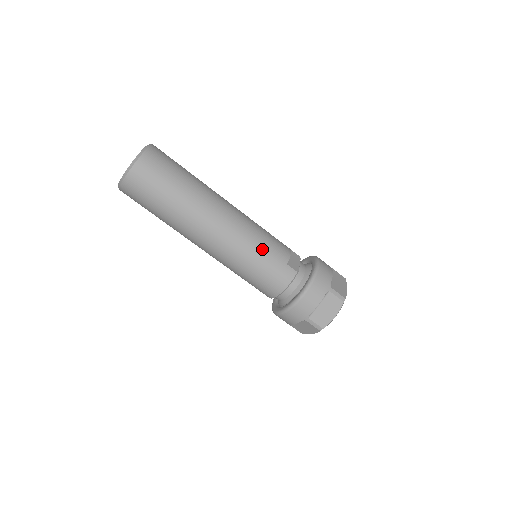
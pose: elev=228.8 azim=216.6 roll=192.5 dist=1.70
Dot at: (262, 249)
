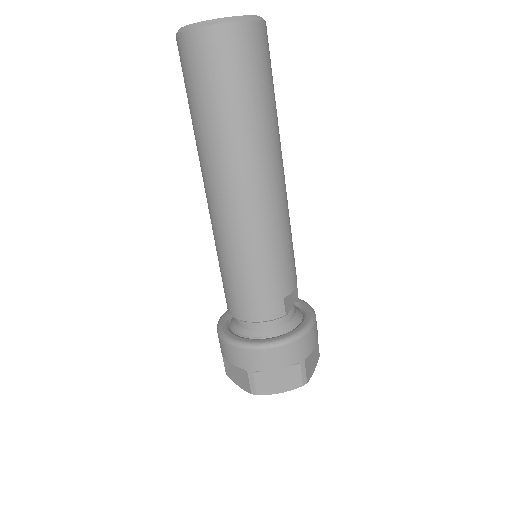
Dot at: (275, 260)
